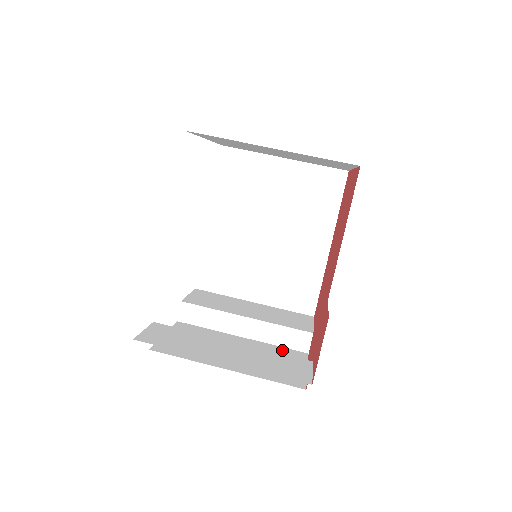
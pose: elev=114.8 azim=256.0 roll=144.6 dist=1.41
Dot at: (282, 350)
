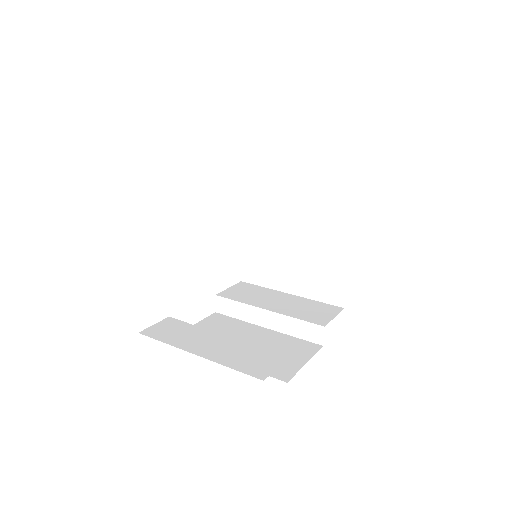
Dot at: (296, 342)
